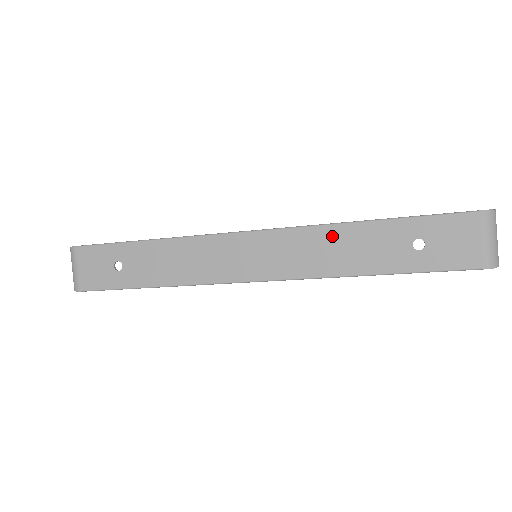
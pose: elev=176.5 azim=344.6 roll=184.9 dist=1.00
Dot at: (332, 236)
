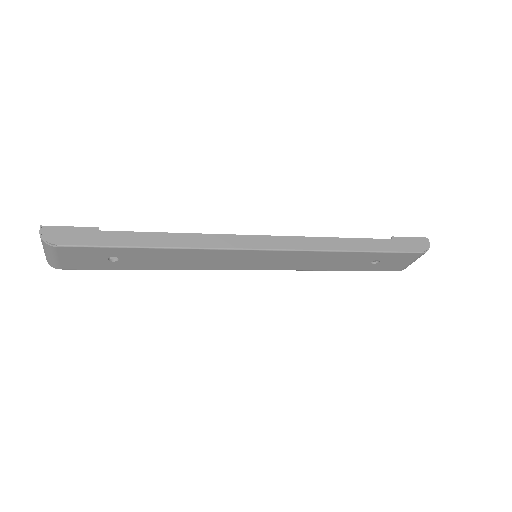
Dot at: (324, 256)
